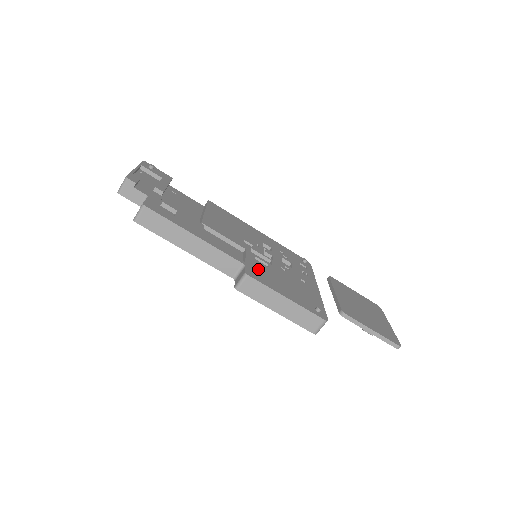
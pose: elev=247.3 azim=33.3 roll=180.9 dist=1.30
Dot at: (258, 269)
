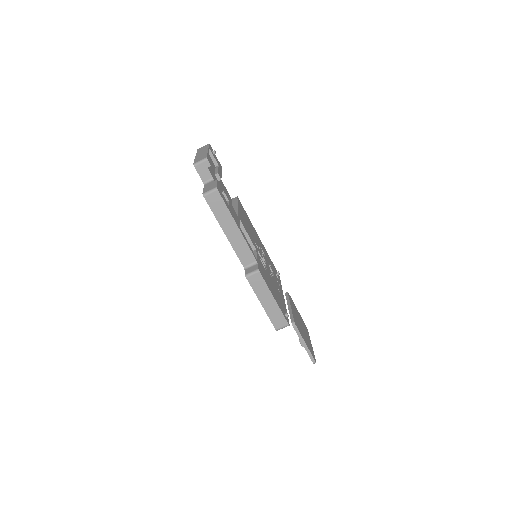
Dot at: (262, 269)
